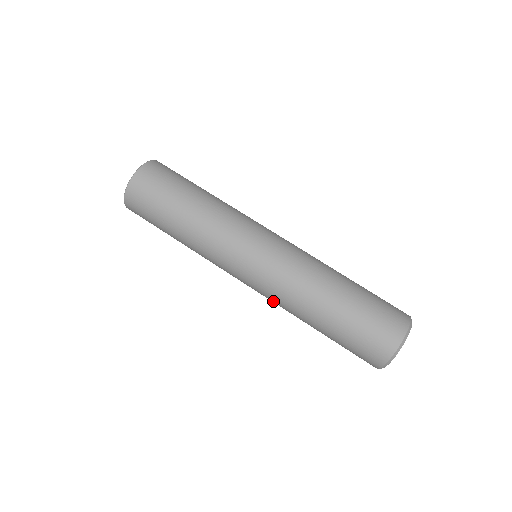
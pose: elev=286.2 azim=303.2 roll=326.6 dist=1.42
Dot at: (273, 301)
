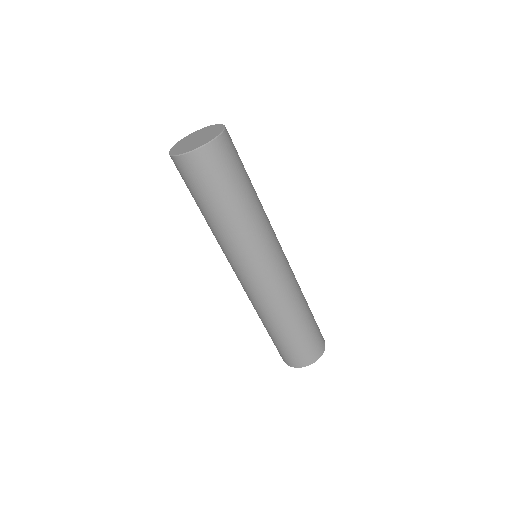
Dot at: occluded
